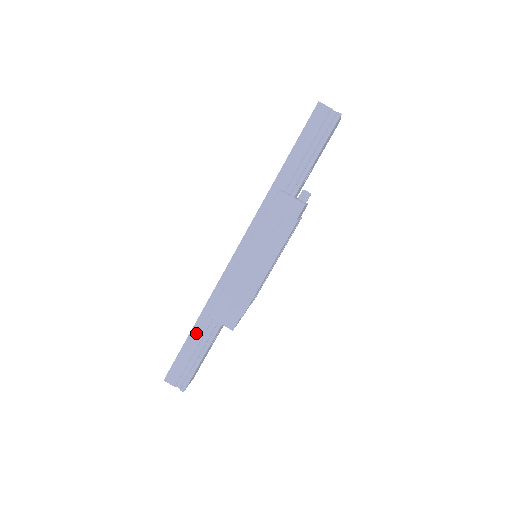
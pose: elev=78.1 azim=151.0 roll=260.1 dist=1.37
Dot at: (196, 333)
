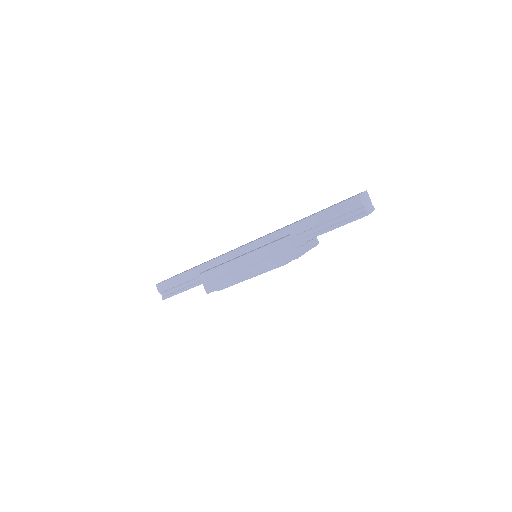
Dot at: (189, 275)
